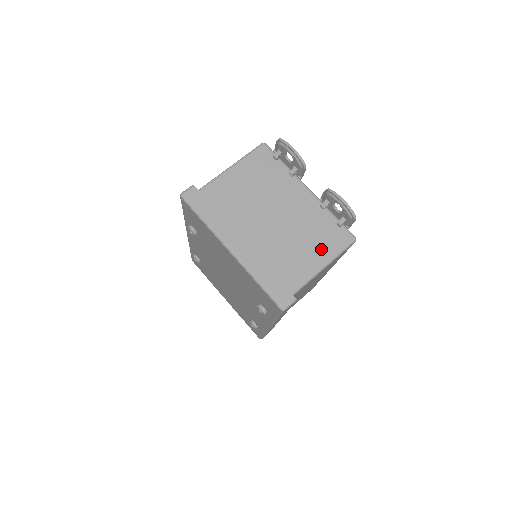
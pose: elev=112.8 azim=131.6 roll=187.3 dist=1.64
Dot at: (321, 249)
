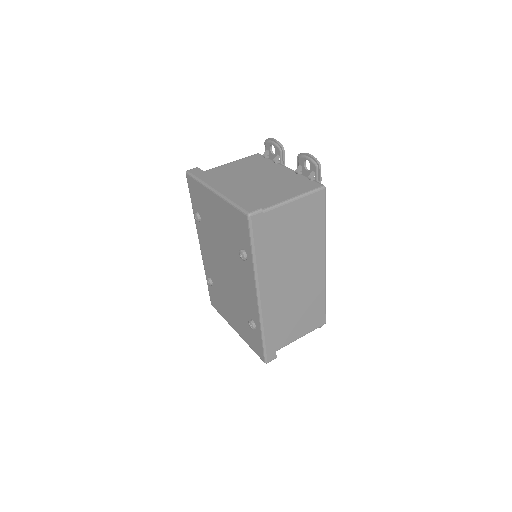
Dot at: (292, 191)
